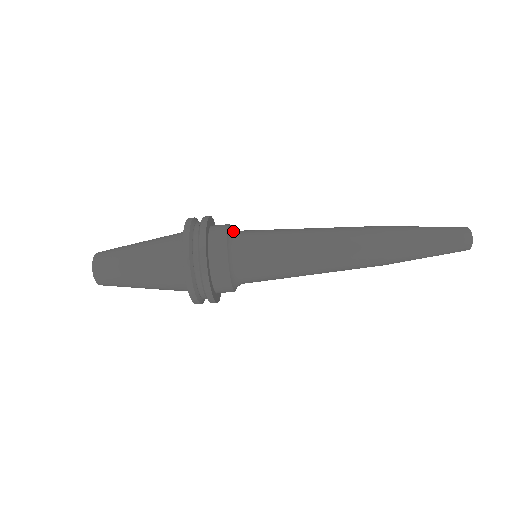
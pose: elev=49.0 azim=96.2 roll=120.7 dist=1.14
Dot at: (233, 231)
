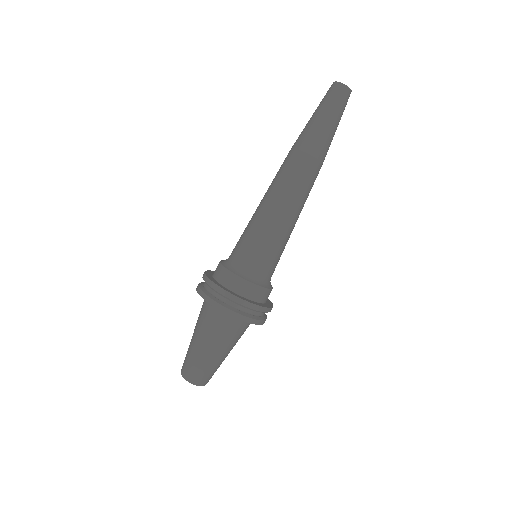
Dot at: (226, 260)
